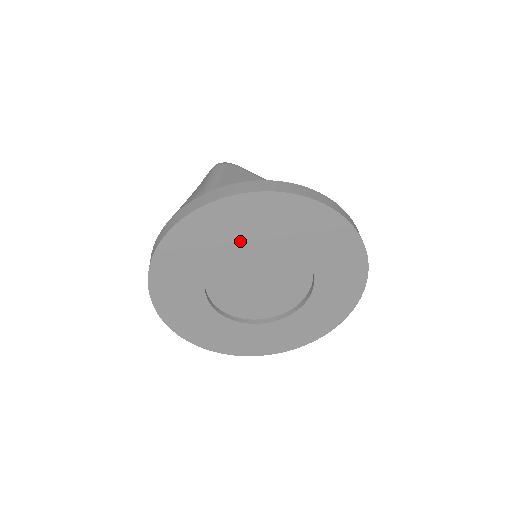
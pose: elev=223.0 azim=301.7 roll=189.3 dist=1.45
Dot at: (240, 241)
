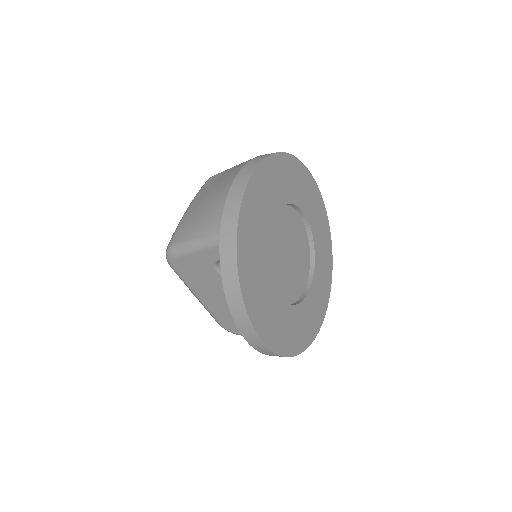
Dot at: (288, 198)
